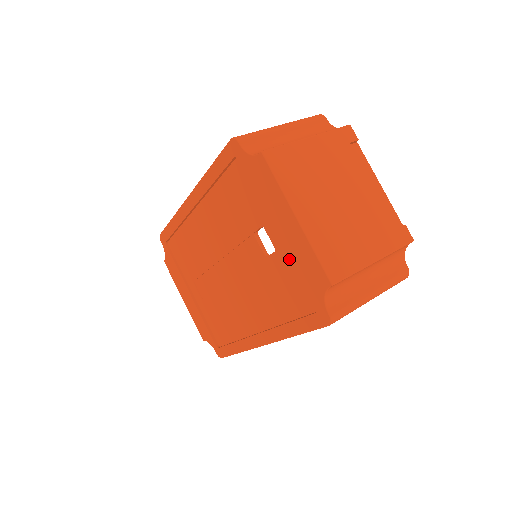
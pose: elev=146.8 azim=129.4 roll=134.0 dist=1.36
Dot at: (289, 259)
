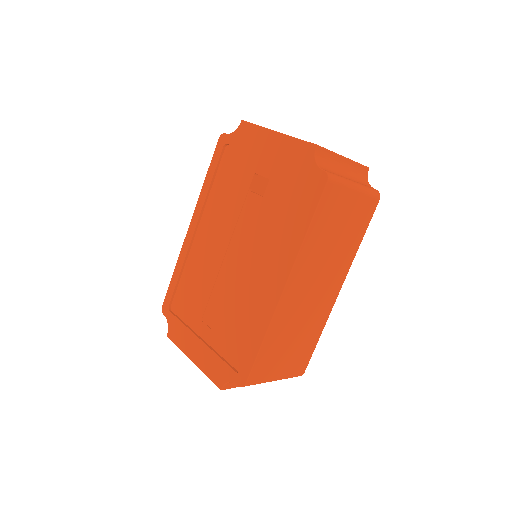
Dot at: (281, 172)
